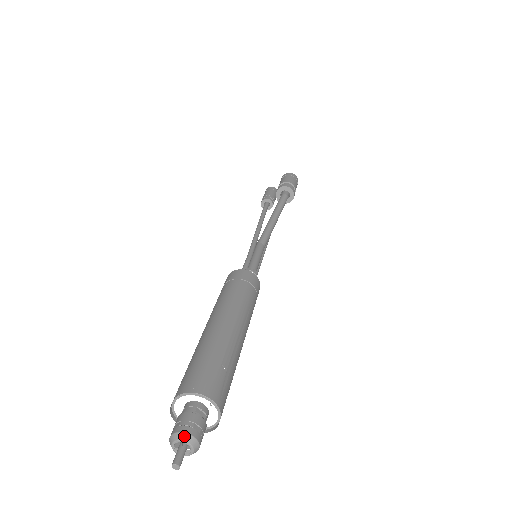
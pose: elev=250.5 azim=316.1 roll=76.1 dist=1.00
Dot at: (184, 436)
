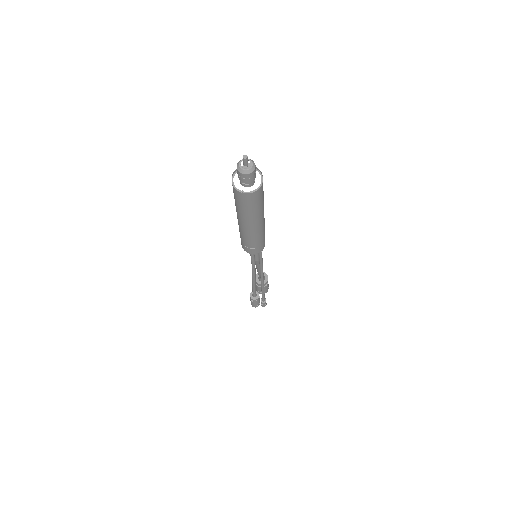
Dot at: occluded
